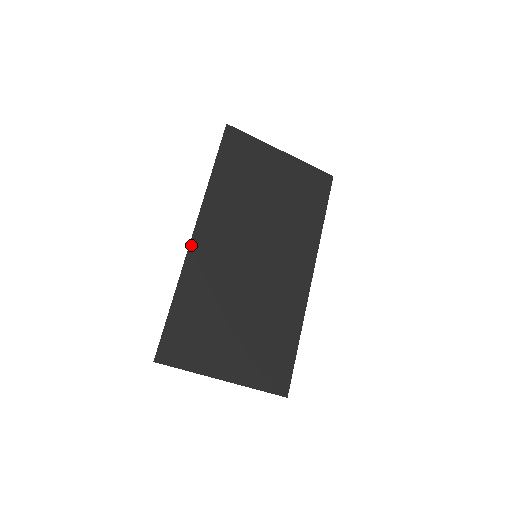
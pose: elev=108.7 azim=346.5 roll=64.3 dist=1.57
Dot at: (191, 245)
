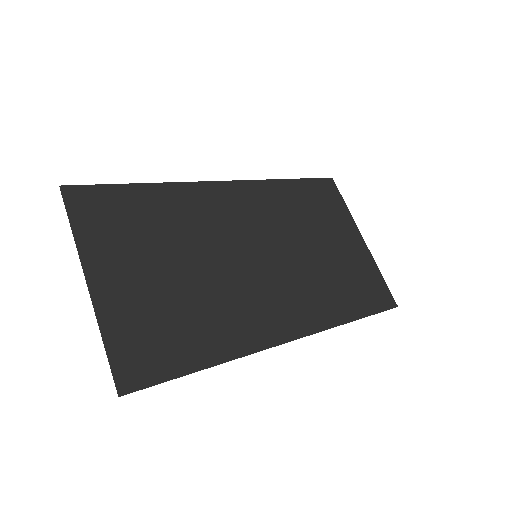
Dot at: (211, 183)
